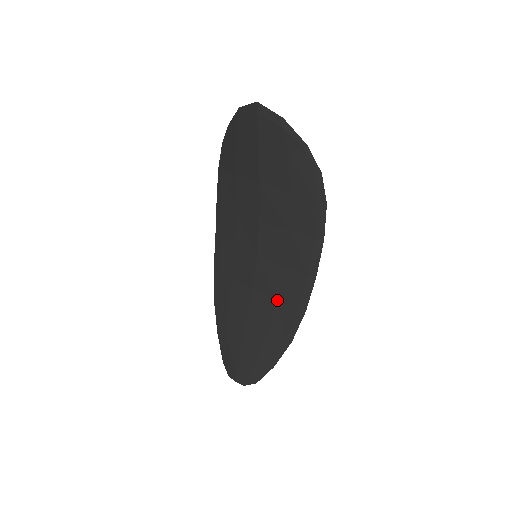
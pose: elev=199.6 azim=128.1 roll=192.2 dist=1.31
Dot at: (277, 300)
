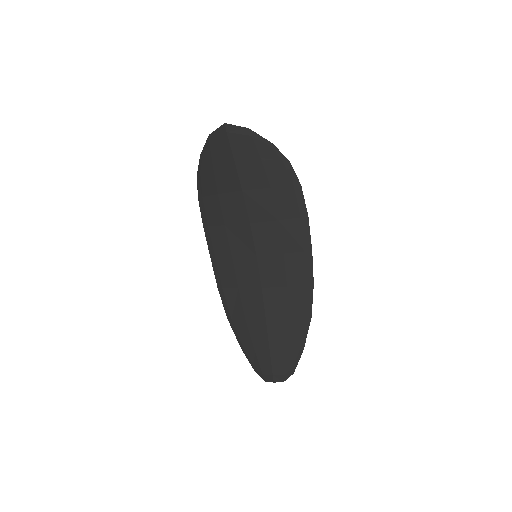
Dot at: (286, 286)
